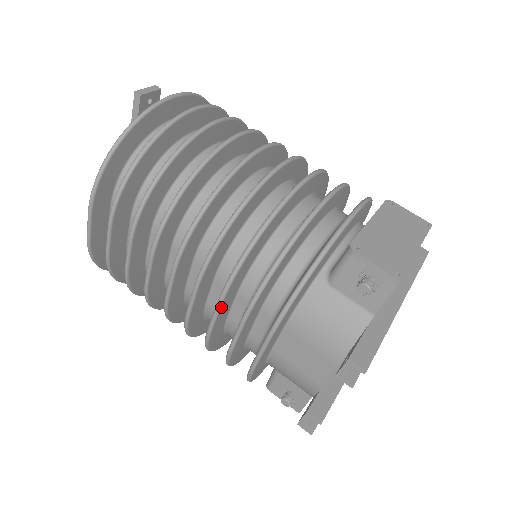
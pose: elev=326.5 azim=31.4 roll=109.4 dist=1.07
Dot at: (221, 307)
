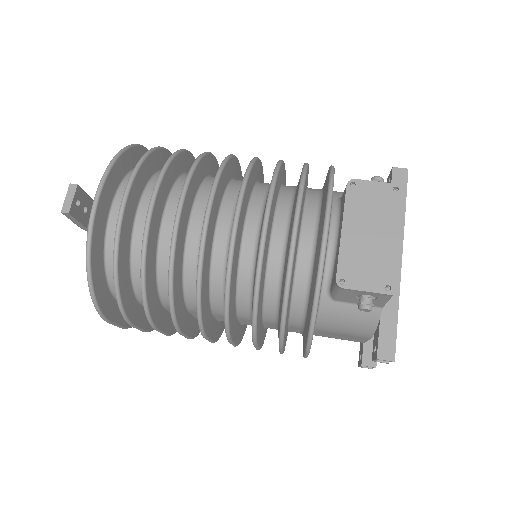
Dot at: (258, 344)
